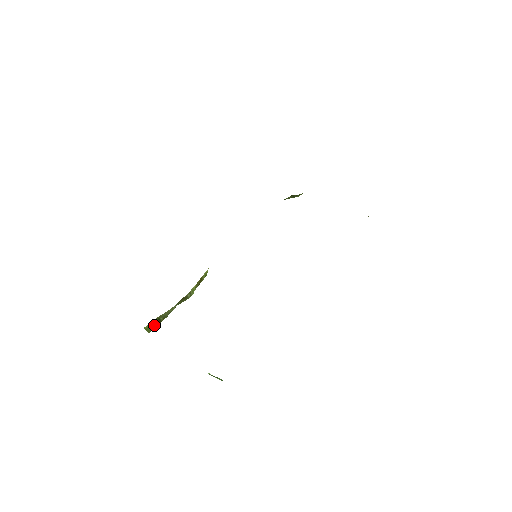
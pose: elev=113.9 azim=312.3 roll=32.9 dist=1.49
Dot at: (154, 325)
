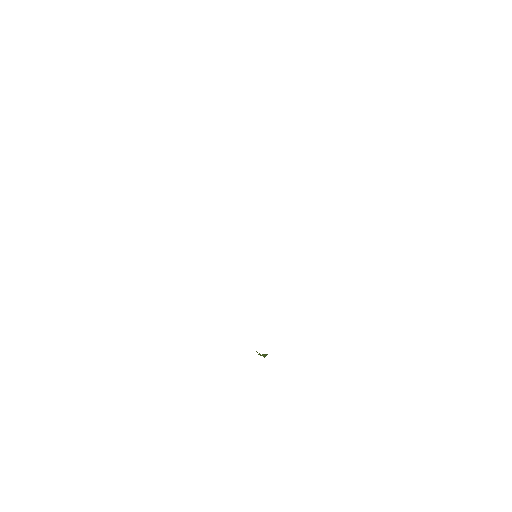
Dot at: occluded
